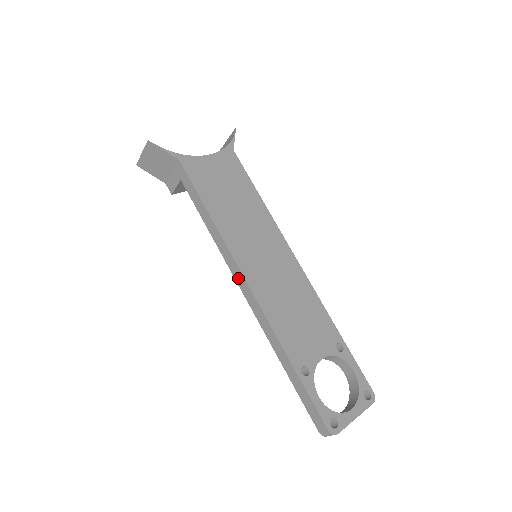
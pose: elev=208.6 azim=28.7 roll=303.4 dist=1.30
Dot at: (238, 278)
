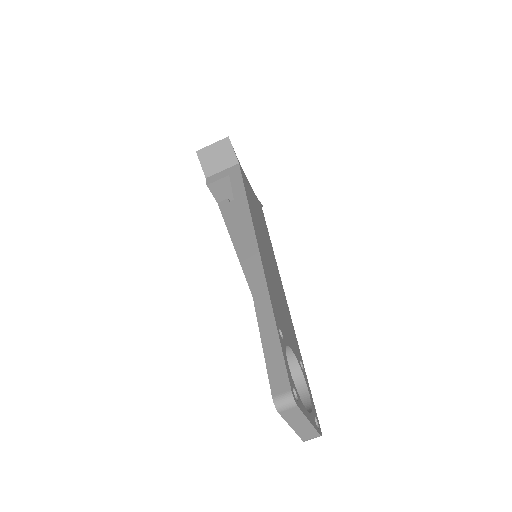
Dot at: (248, 241)
